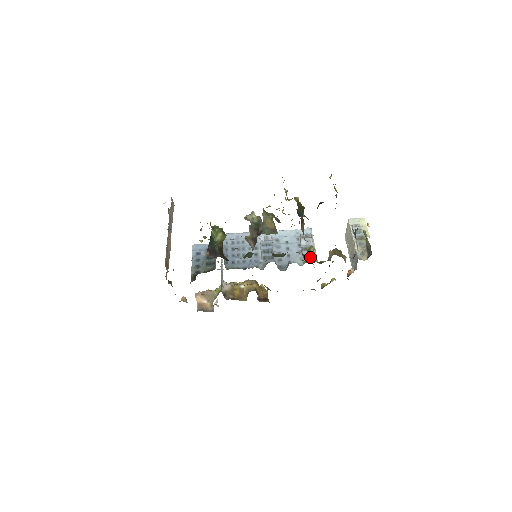
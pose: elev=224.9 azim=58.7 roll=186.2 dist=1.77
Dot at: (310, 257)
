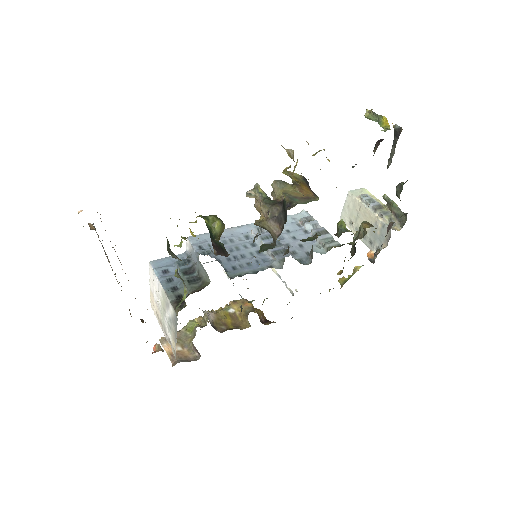
Dot at: (330, 241)
